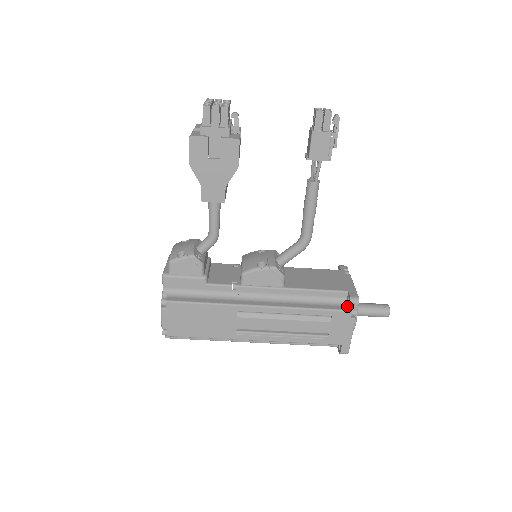
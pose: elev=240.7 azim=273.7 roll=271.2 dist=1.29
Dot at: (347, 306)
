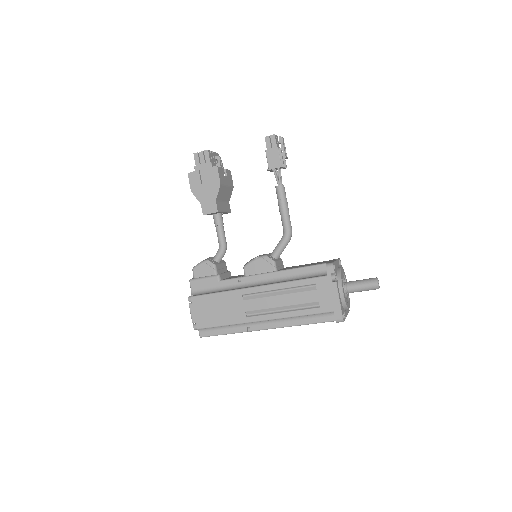
Dot at: (328, 274)
